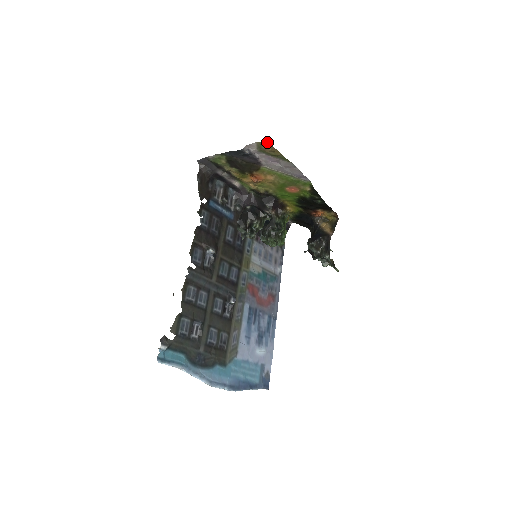
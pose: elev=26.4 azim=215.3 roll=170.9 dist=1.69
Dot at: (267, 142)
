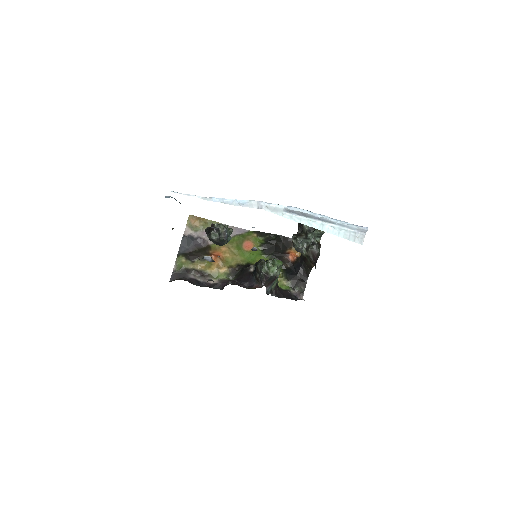
Dot at: (190, 217)
